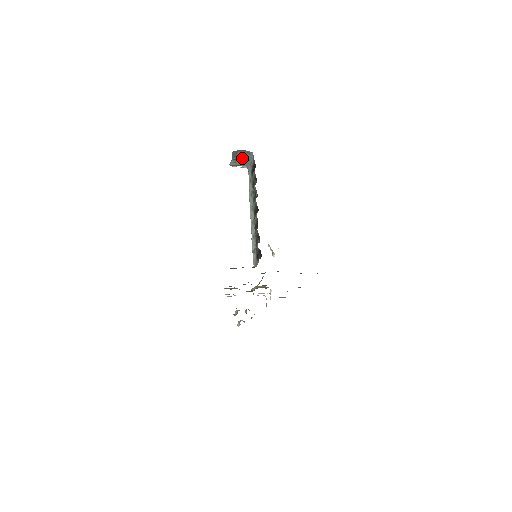
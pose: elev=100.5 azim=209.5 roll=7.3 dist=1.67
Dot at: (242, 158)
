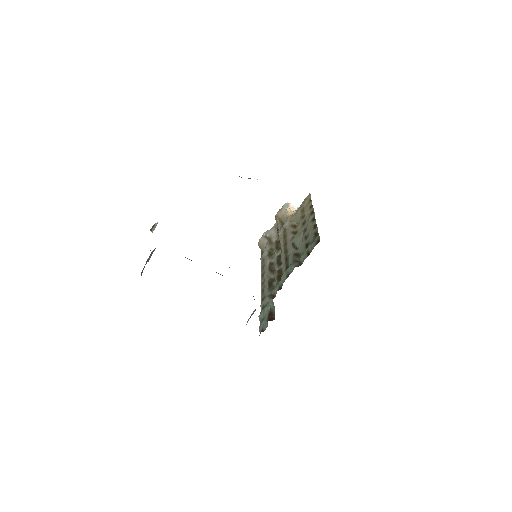
Dot at: occluded
